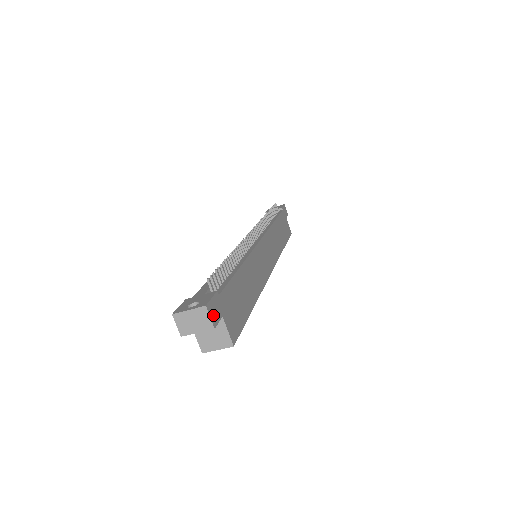
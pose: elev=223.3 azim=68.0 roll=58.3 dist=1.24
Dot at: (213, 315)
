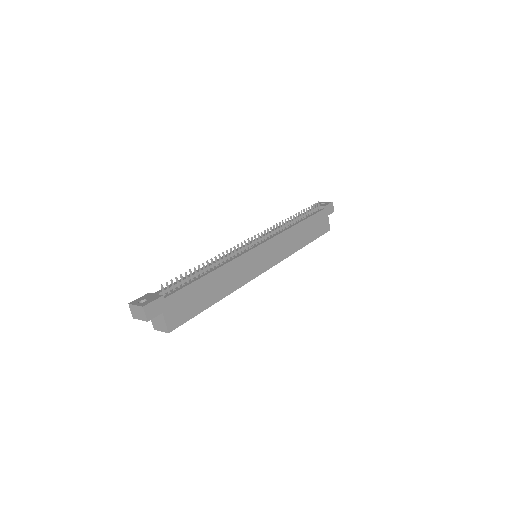
Dot at: (150, 312)
